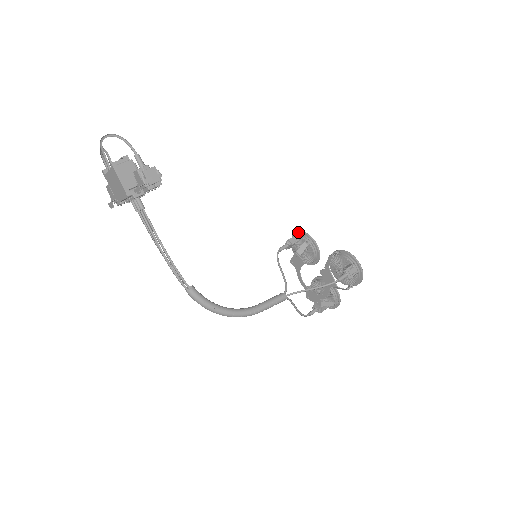
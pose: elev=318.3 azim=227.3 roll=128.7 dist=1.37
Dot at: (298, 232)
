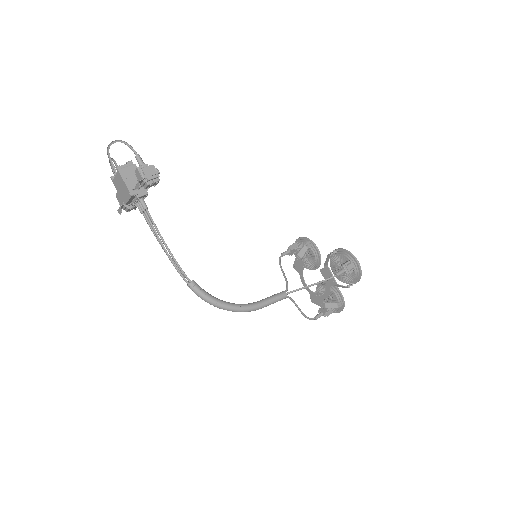
Dot at: (299, 238)
